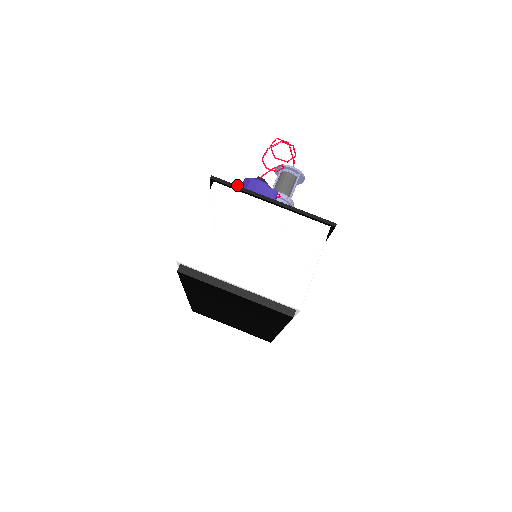
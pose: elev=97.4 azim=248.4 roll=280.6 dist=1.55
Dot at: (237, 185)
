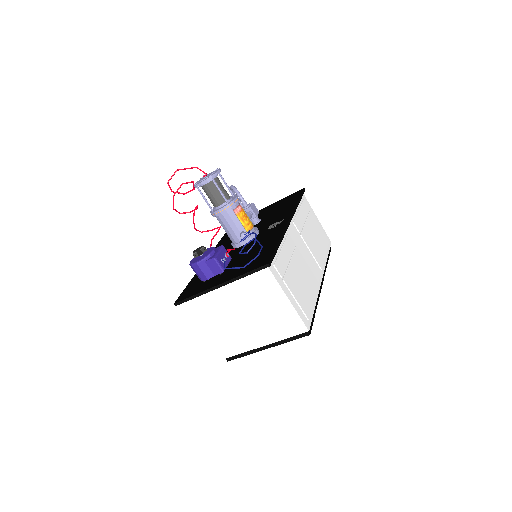
Dot at: (191, 296)
